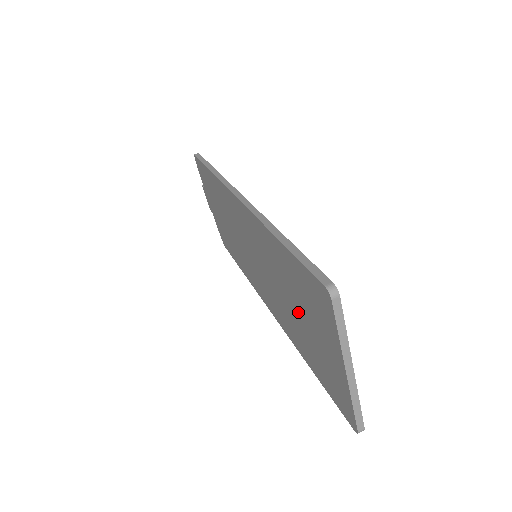
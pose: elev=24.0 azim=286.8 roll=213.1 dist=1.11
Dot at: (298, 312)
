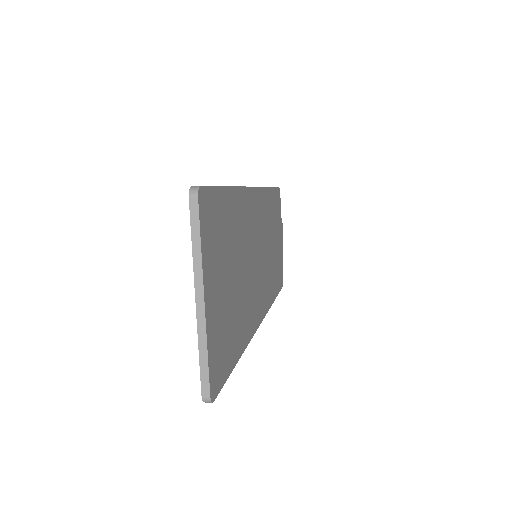
Dot at: occluded
